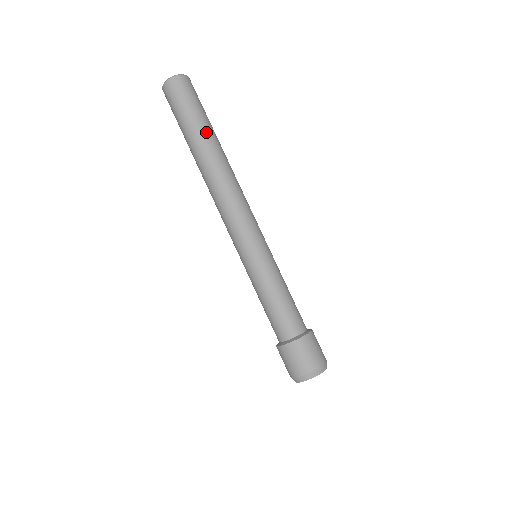
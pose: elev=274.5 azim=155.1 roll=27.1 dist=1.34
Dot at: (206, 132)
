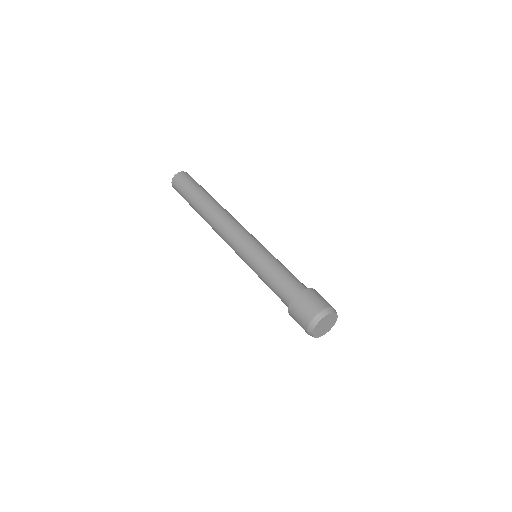
Dot at: (199, 195)
